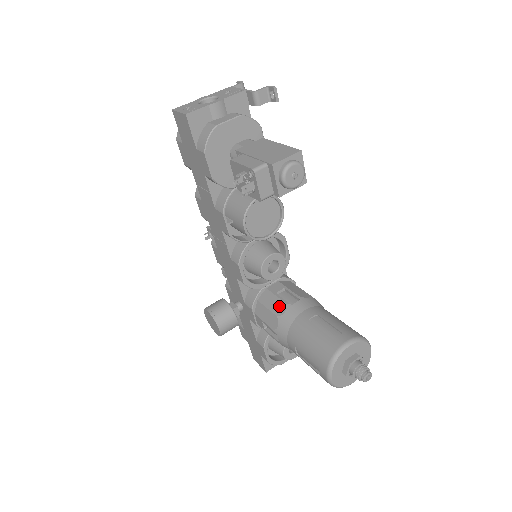
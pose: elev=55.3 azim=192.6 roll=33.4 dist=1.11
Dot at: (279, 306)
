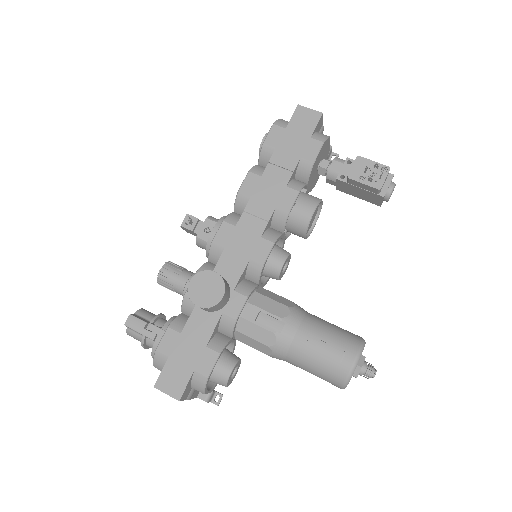
Dot at: (285, 300)
